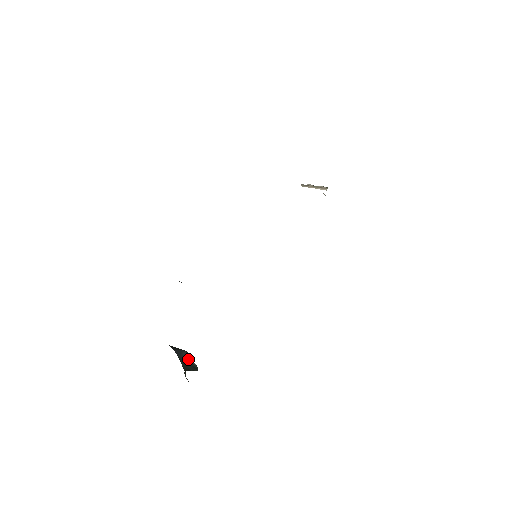
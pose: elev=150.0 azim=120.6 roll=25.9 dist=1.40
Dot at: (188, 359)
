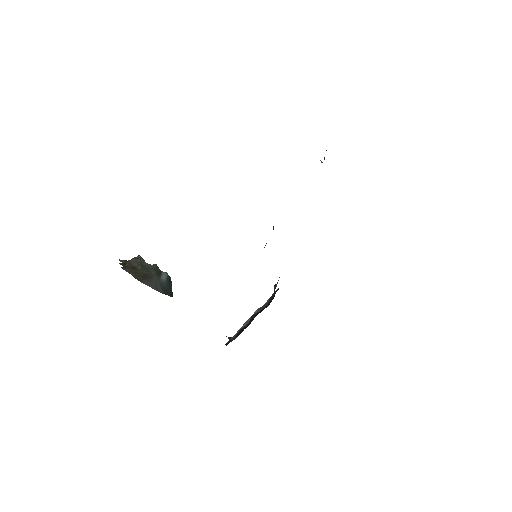
Dot at: (164, 281)
